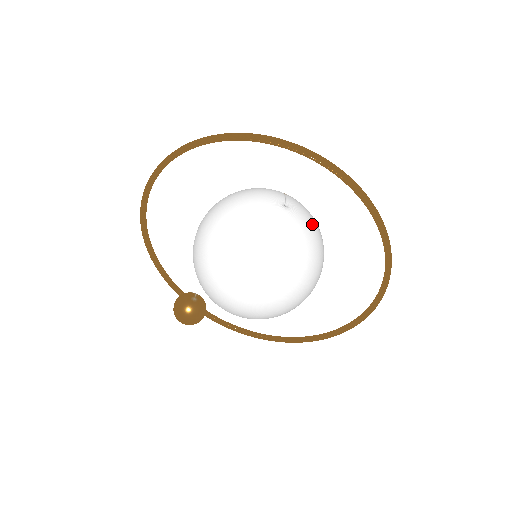
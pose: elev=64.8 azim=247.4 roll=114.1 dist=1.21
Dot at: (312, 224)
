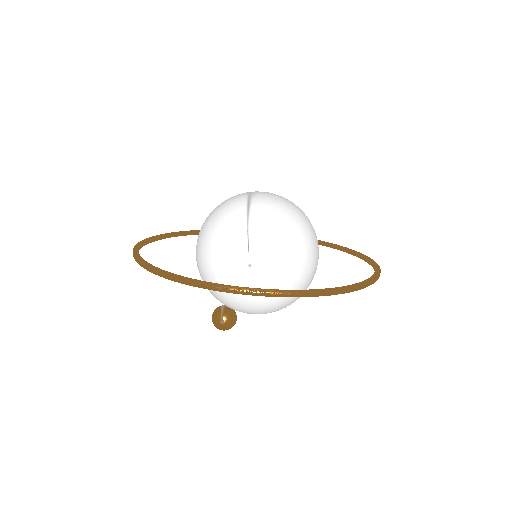
Dot at: (284, 260)
